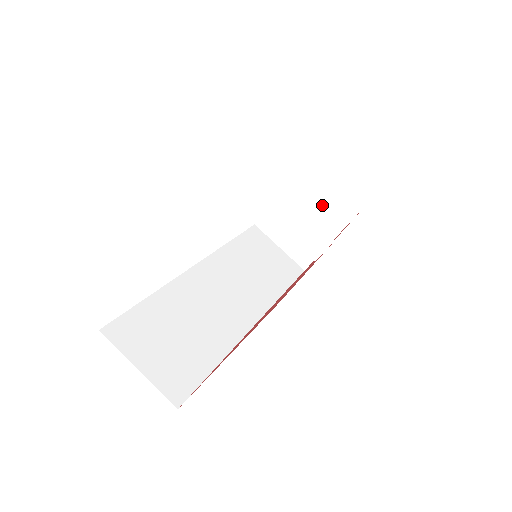
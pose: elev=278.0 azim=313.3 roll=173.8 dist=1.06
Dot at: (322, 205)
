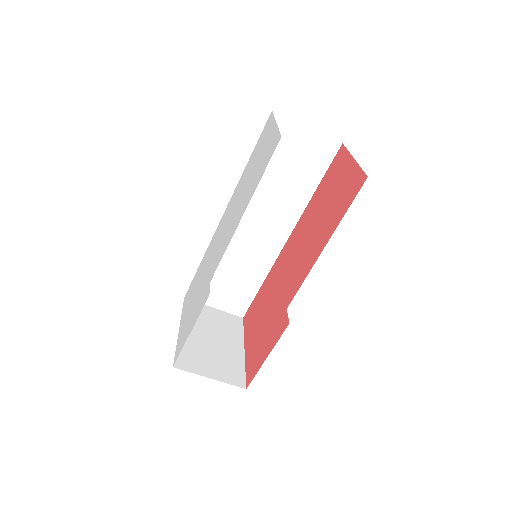
Dot at: occluded
